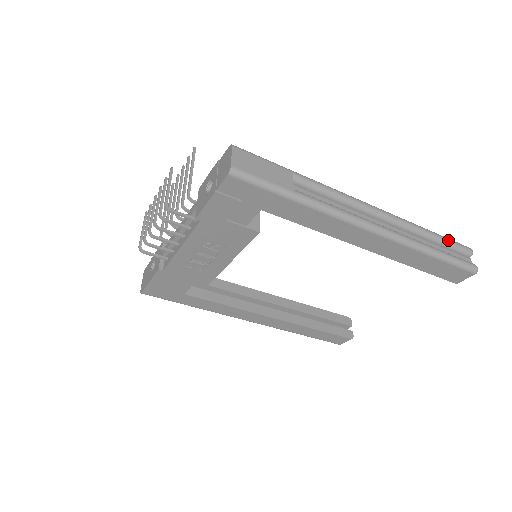
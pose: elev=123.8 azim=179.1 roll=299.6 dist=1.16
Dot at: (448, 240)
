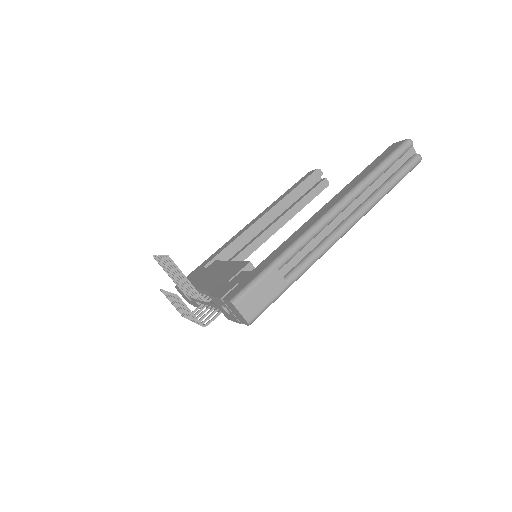
Dot at: (393, 160)
